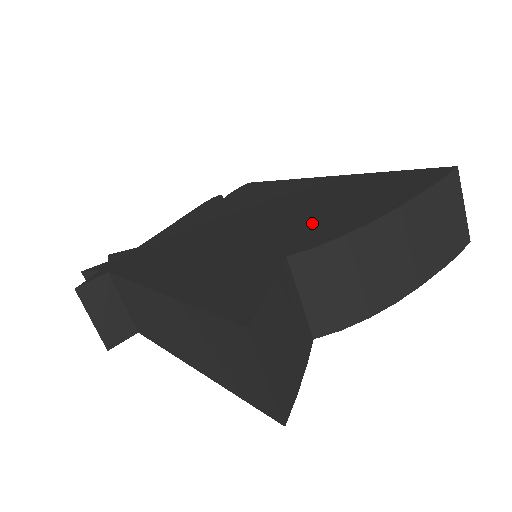
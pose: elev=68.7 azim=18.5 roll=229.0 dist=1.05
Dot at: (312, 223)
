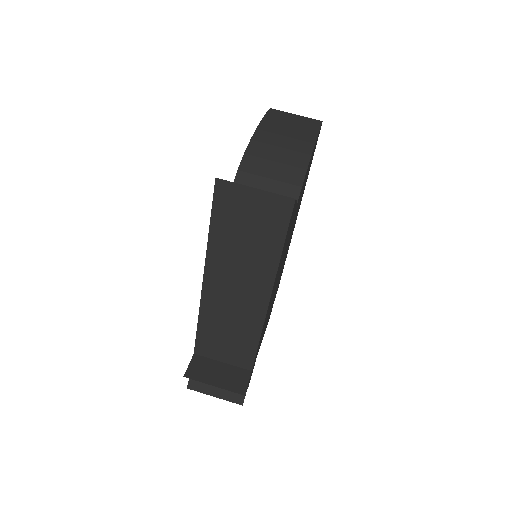
Dot at: occluded
